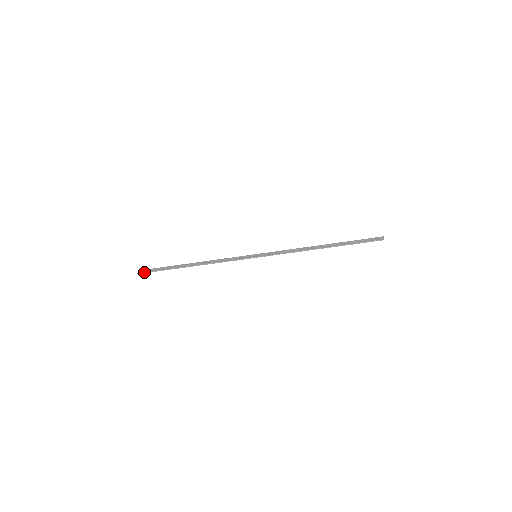
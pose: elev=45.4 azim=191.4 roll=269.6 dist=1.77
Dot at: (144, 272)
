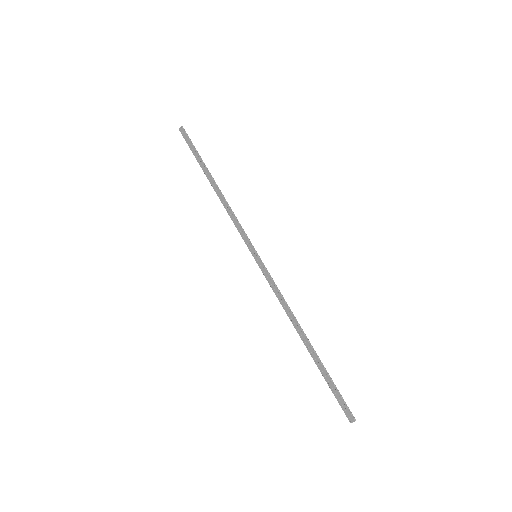
Dot at: occluded
